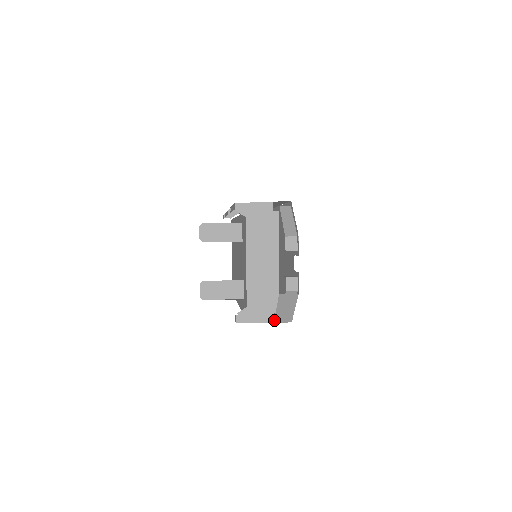
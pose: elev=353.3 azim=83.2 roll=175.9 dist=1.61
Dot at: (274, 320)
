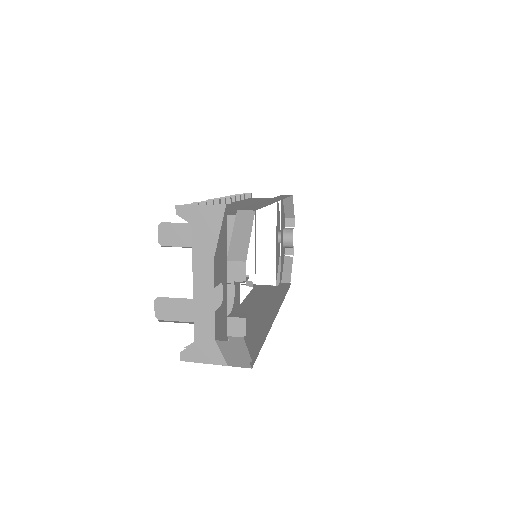
Dot at: (227, 364)
